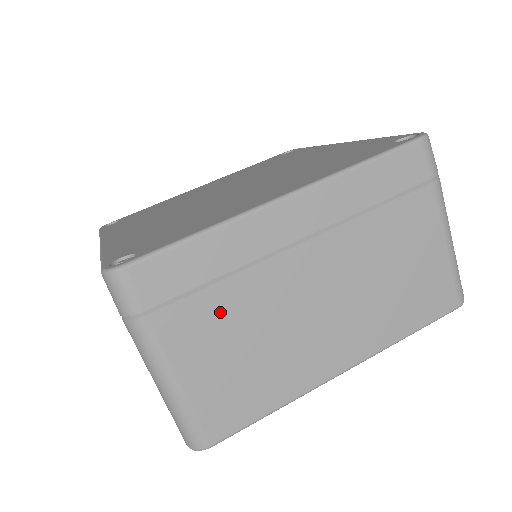
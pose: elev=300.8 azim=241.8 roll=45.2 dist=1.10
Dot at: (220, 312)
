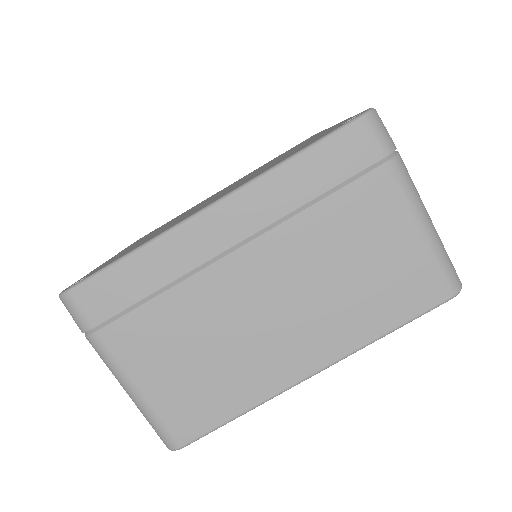
Dot at: (165, 324)
